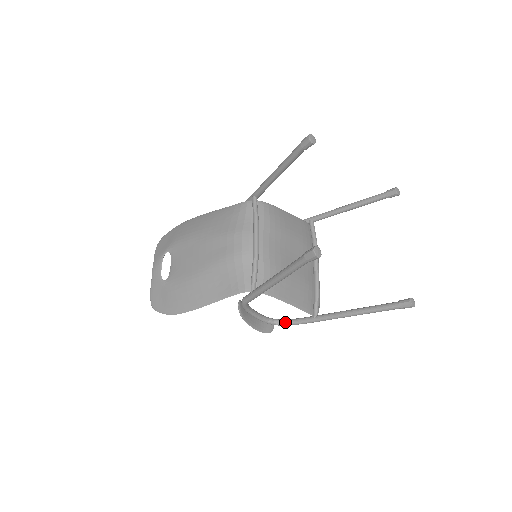
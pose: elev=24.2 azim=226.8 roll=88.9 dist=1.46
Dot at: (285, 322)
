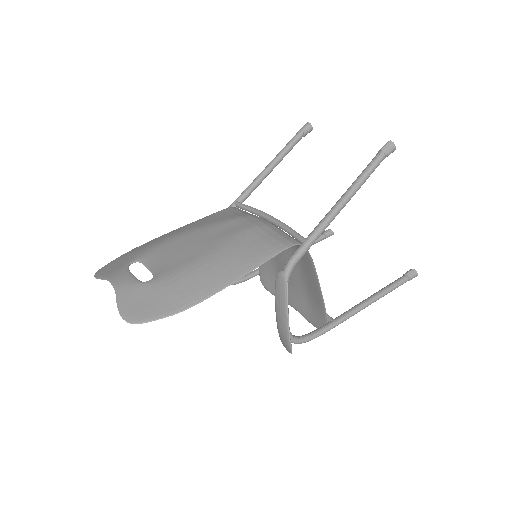
Dot at: (303, 336)
